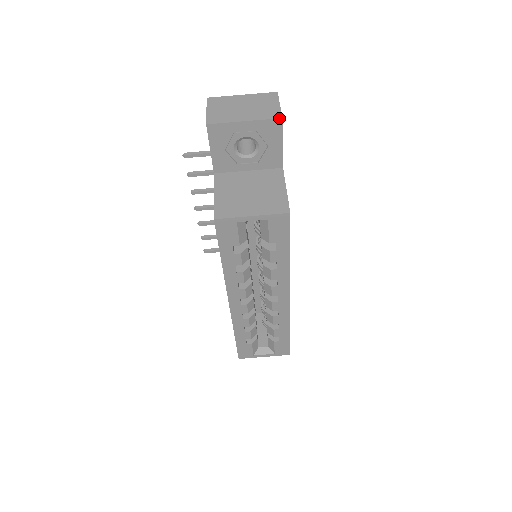
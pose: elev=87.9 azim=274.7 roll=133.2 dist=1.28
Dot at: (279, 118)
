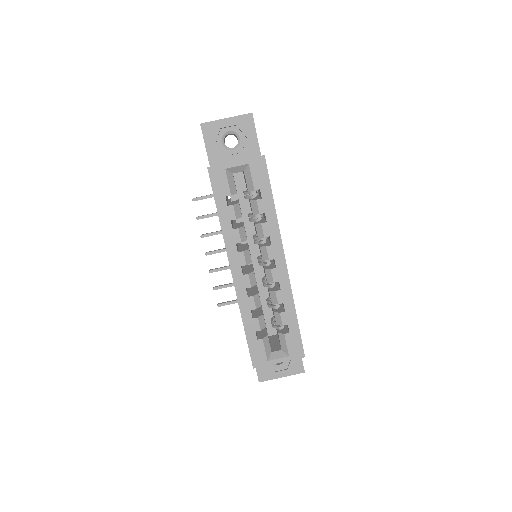
Dot at: (250, 113)
